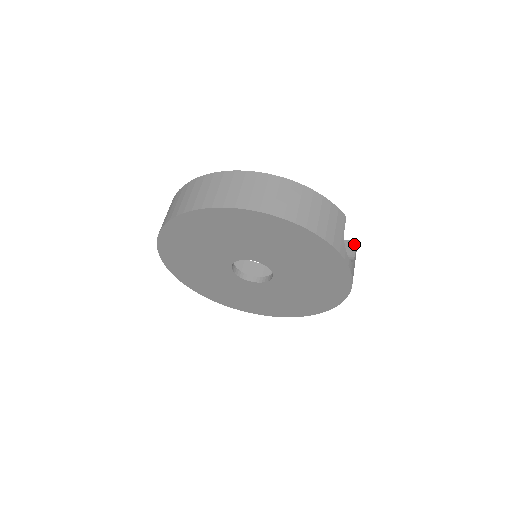
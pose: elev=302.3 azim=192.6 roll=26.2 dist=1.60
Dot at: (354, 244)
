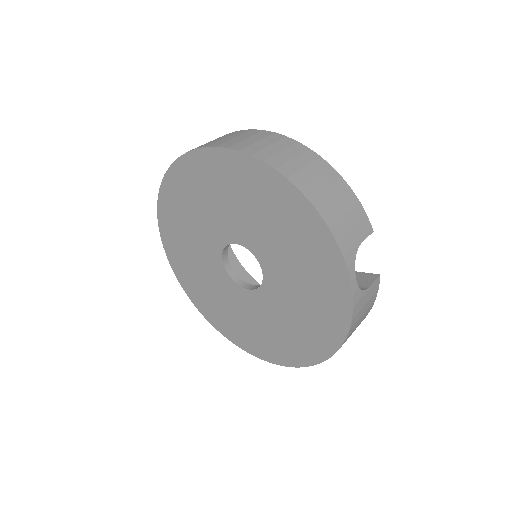
Dot at: (374, 277)
